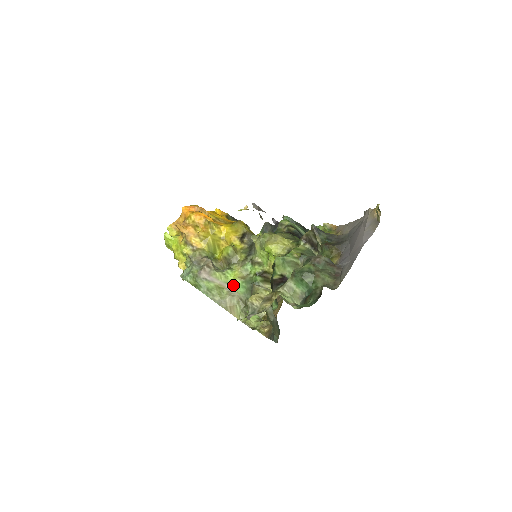
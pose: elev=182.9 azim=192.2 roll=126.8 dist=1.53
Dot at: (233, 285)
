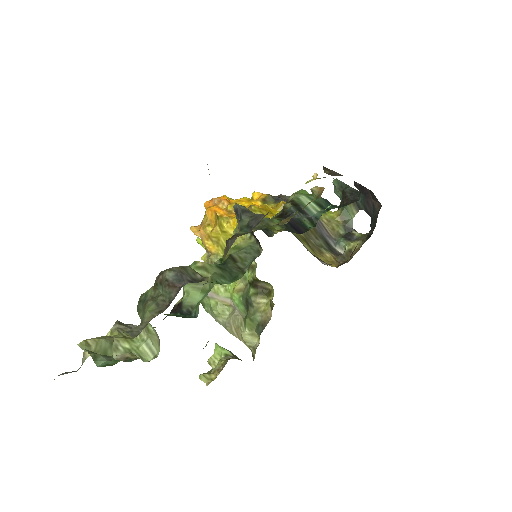
Dot at: (234, 301)
